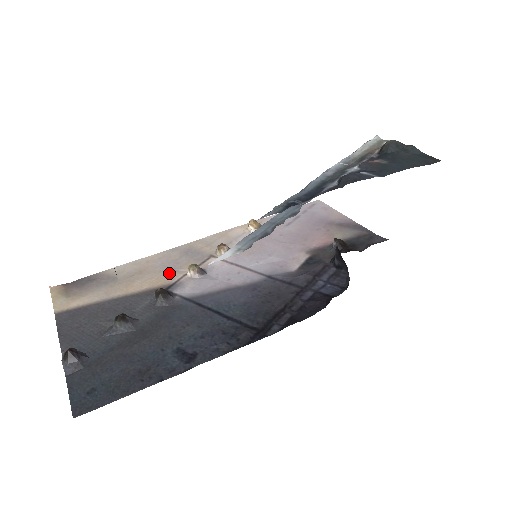
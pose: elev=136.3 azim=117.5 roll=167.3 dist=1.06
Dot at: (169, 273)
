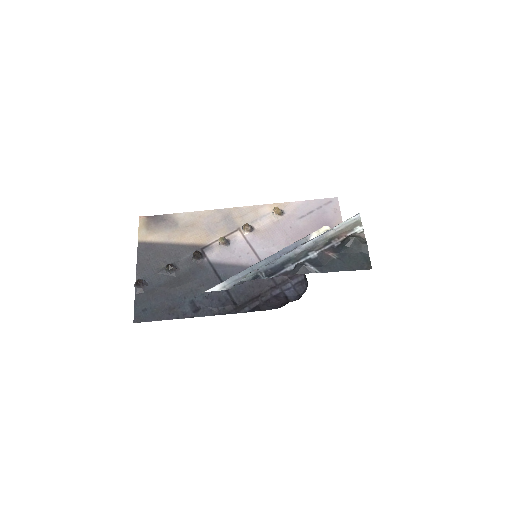
Dot at: (208, 234)
